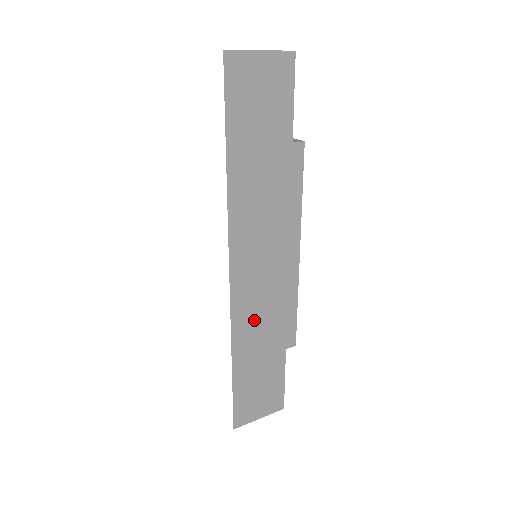
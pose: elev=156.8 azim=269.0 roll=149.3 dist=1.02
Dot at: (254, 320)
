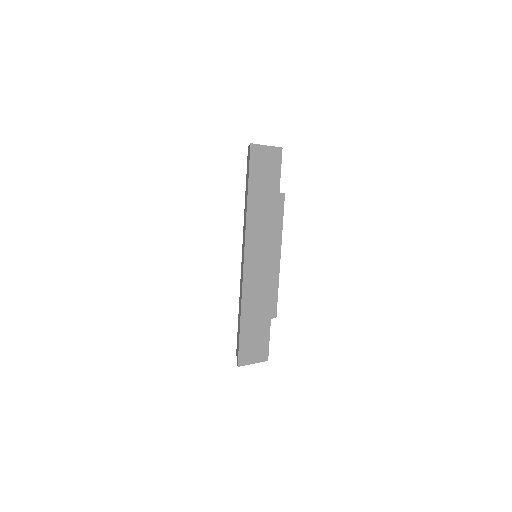
Dot at: (255, 291)
